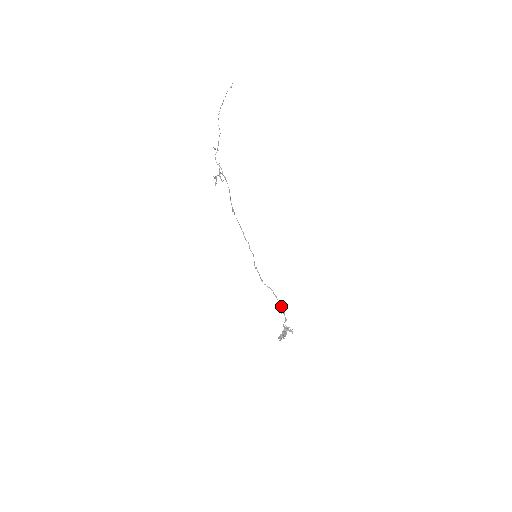
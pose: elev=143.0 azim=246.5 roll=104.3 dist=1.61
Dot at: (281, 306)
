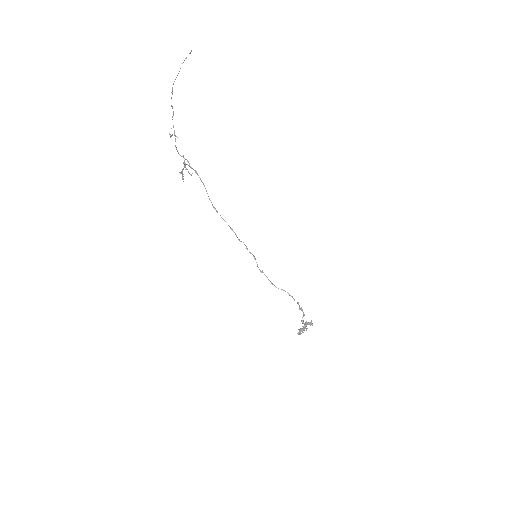
Dot at: (299, 305)
